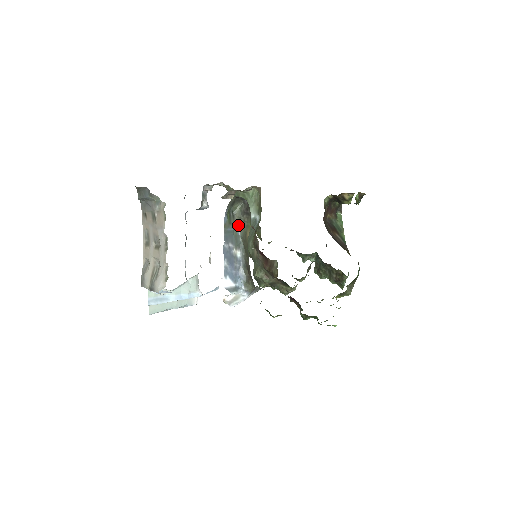
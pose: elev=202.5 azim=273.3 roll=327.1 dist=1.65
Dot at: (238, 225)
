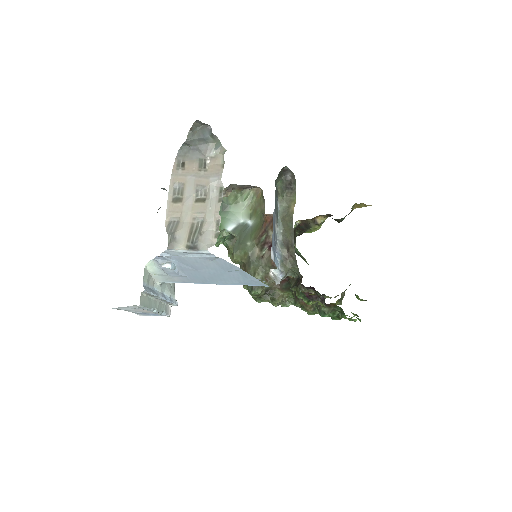
Dot at: (279, 199)
